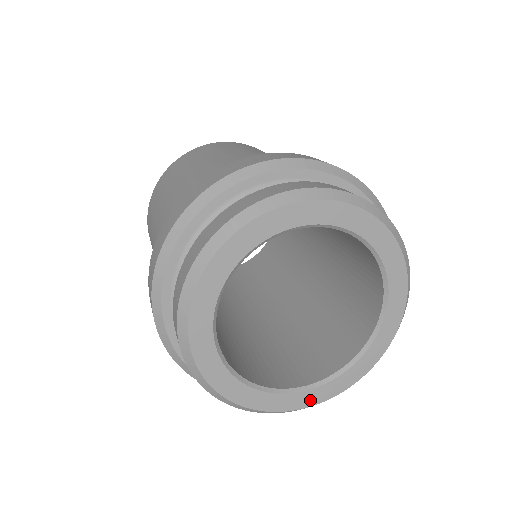
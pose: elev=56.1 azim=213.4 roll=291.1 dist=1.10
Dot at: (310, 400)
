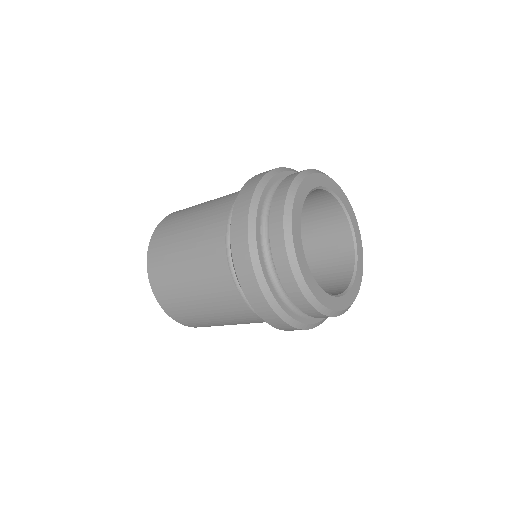
Dot at: (323, 299)
